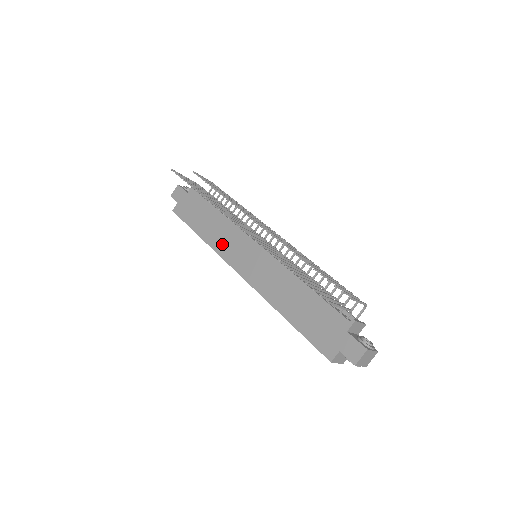
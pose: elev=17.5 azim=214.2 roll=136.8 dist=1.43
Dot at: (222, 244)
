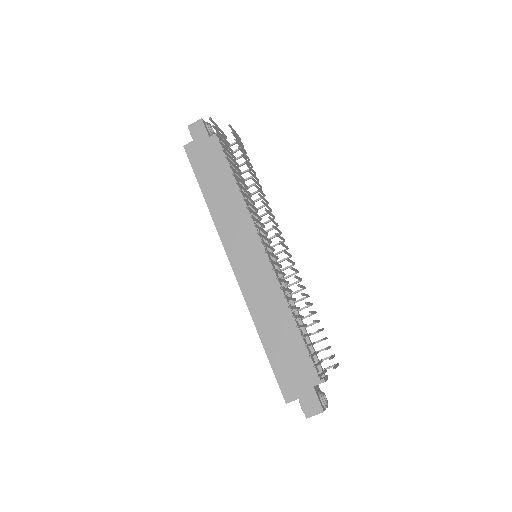
Dot at: (227, 224)
